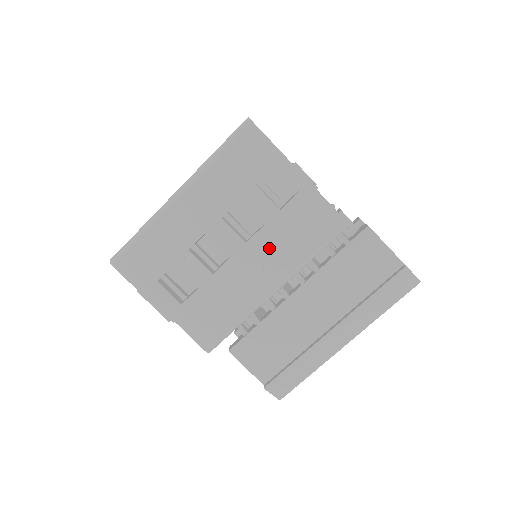
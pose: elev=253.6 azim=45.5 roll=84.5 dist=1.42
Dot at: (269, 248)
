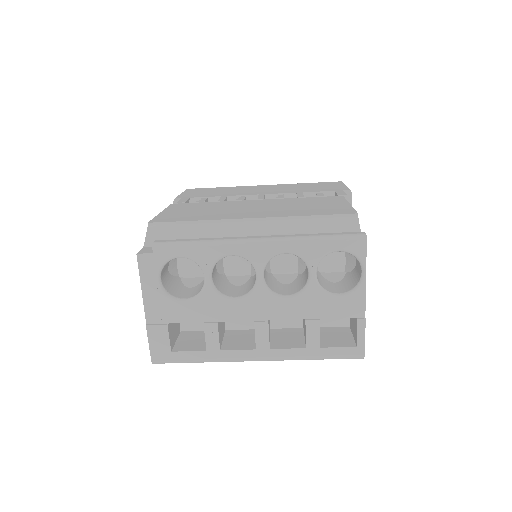
Dot at: occluded
